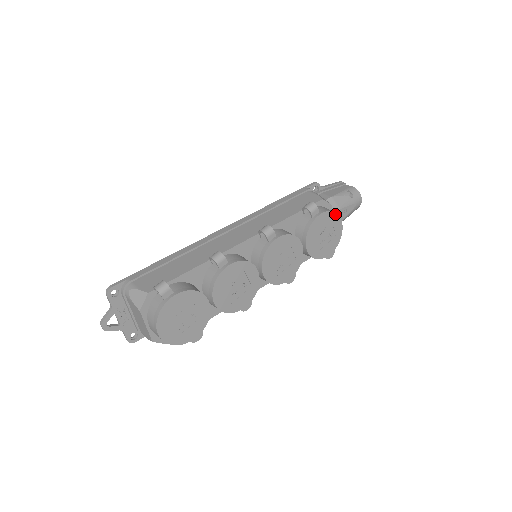
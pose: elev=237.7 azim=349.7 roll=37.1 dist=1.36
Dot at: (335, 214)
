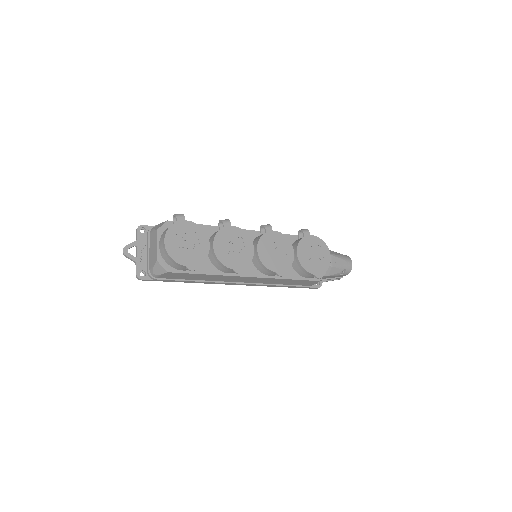
Dot at: (324, 243)
